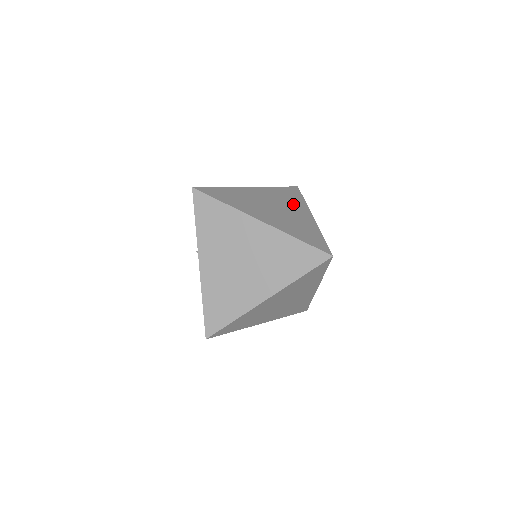
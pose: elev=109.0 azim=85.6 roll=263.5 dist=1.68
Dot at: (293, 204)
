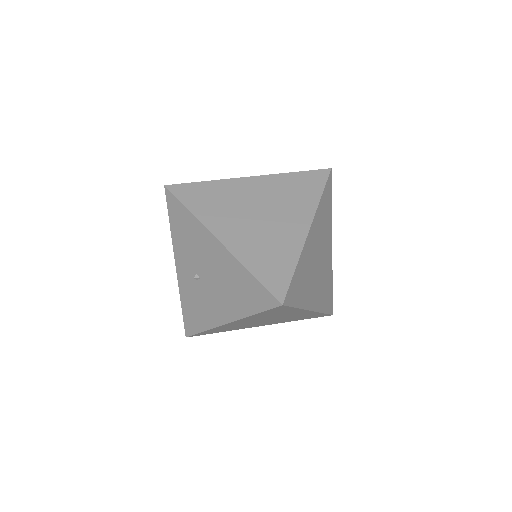
Dot at: occluded
